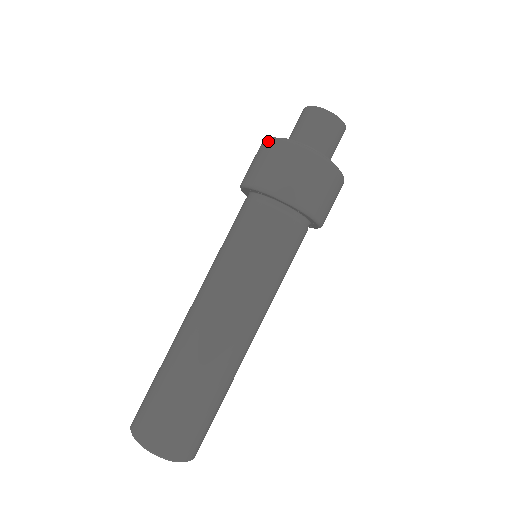
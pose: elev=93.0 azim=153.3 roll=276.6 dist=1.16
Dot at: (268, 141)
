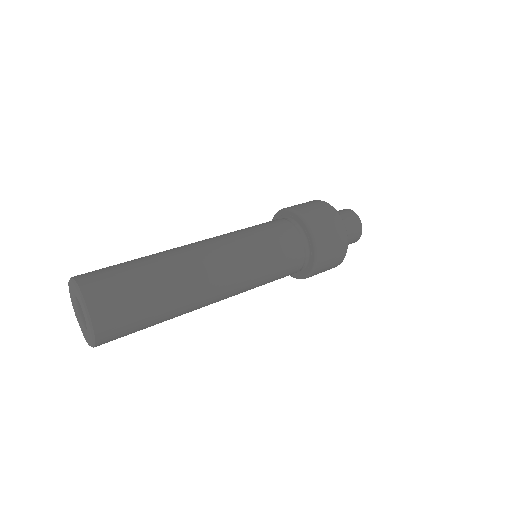
Dot at: occluded
